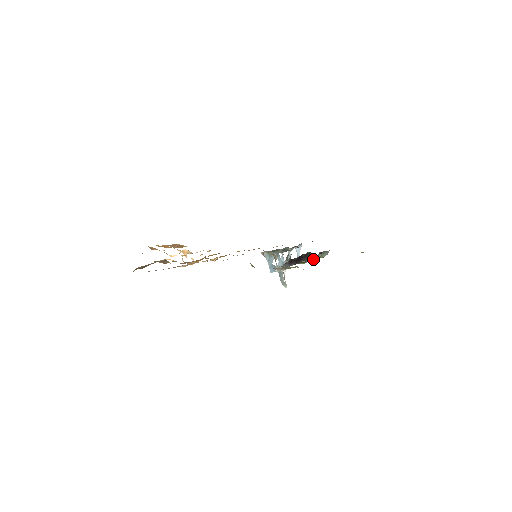
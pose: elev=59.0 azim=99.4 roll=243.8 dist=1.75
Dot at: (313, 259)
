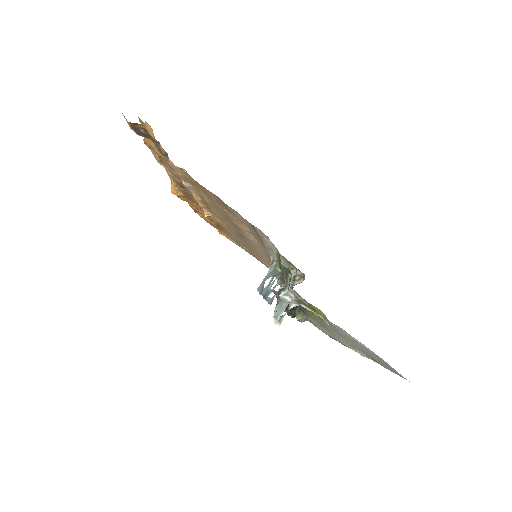
Dot at: (288, 314)
